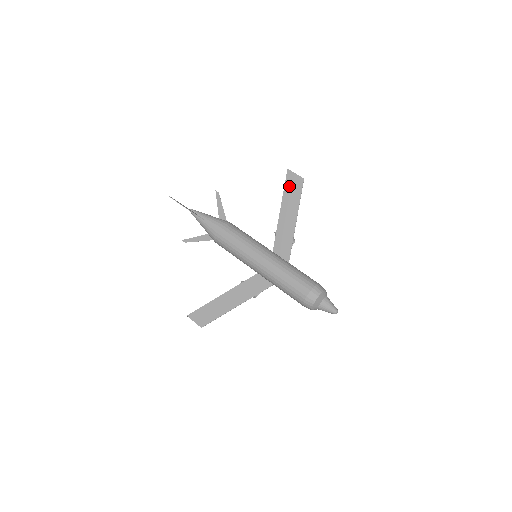
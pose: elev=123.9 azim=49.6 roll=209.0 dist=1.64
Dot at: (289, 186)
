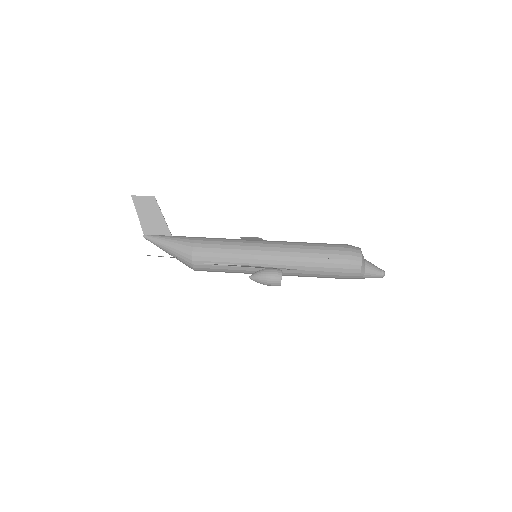
Dot at: occluded
